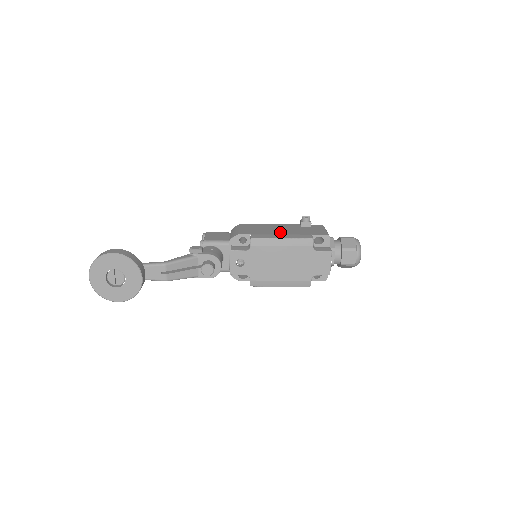
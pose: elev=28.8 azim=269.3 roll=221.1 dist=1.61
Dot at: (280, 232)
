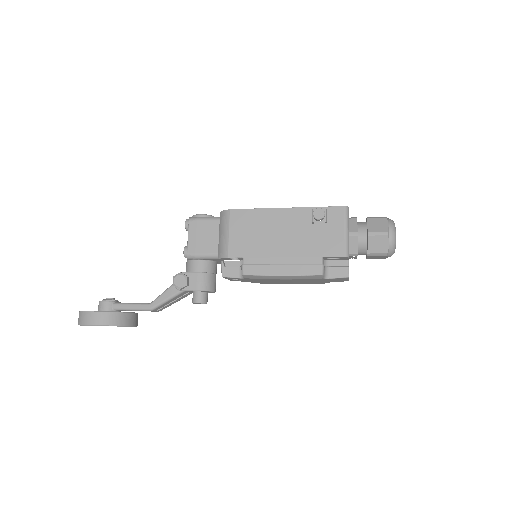
Dot at: (281, 248)
